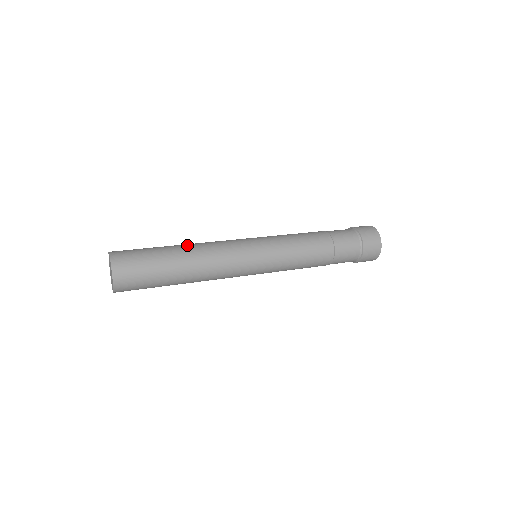
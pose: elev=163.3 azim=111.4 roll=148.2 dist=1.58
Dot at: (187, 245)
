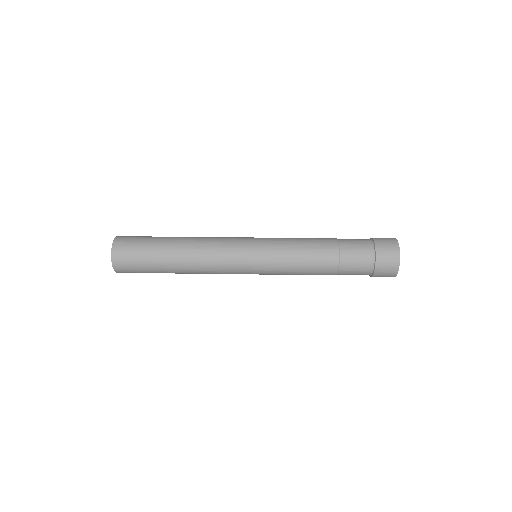
Dot at: (186, 237)
